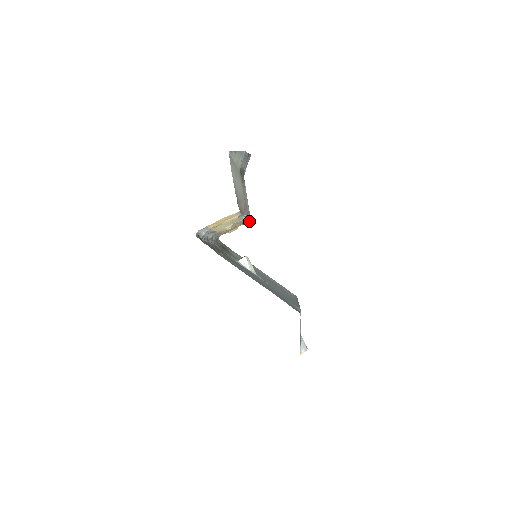
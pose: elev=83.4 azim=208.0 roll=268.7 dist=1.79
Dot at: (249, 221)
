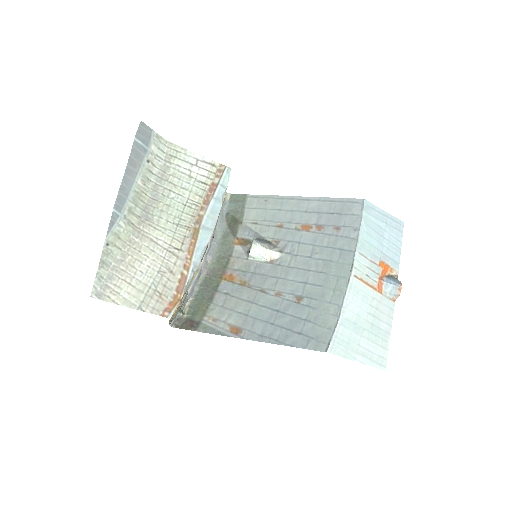
Dot at: (220, 205)
